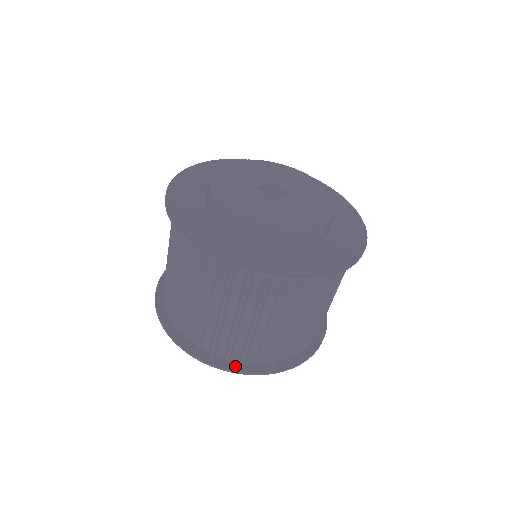
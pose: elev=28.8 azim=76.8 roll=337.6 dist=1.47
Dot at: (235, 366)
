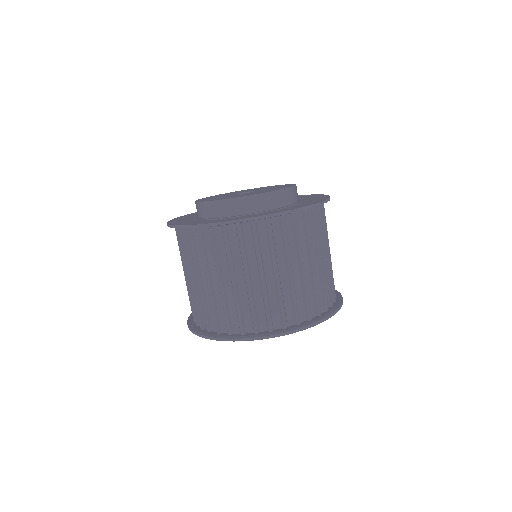
Dot at: (223, 335)
